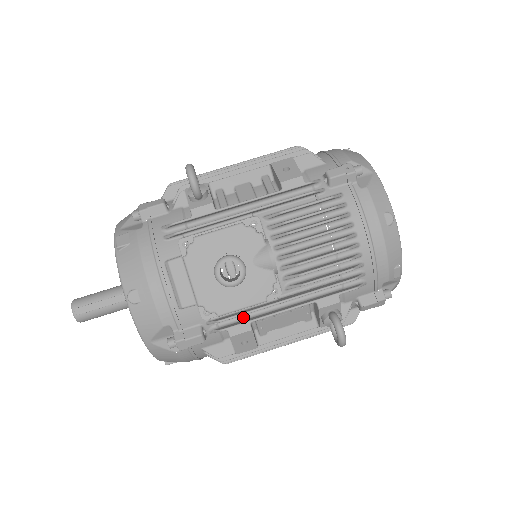
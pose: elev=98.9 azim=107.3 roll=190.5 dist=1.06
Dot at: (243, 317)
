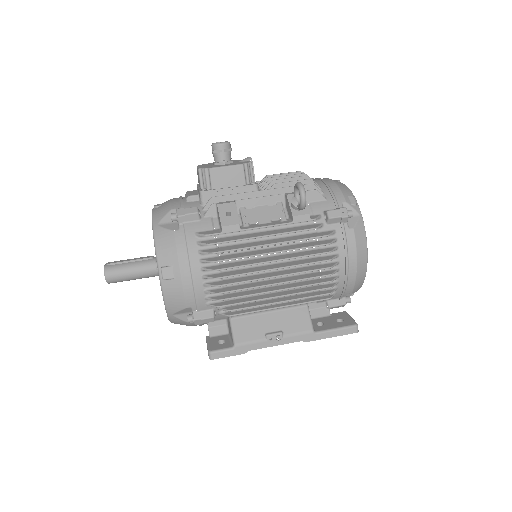
Dot at: occluded
